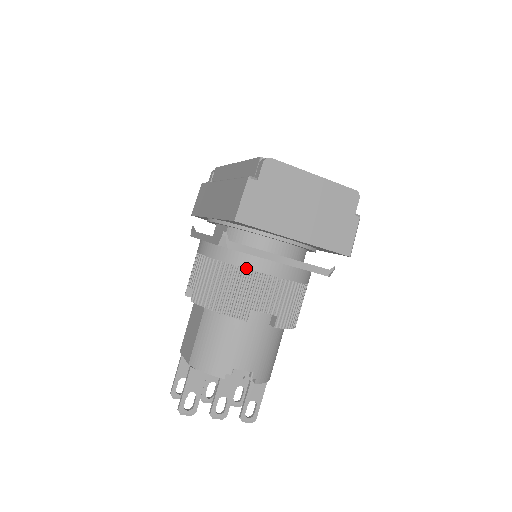
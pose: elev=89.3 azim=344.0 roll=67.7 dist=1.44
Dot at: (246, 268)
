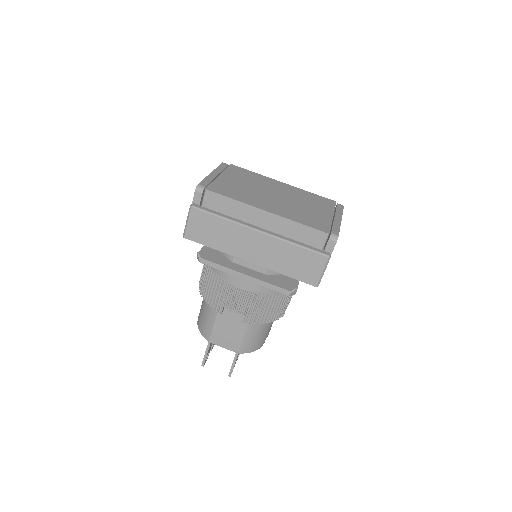
Dot at: occluded
